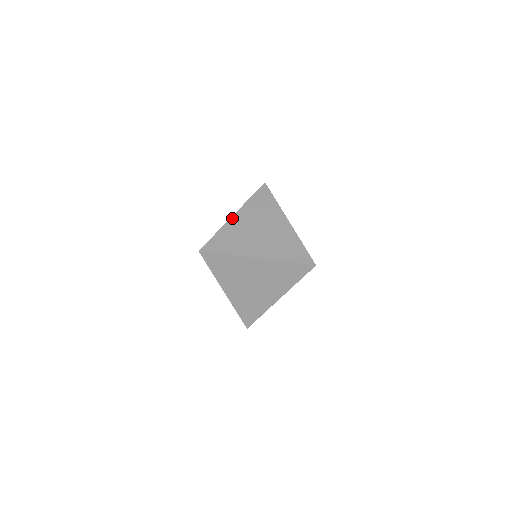
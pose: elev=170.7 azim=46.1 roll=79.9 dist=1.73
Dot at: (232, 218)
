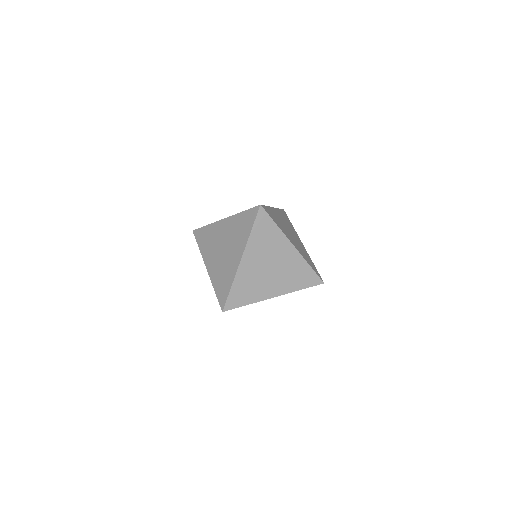
Dot at: occluded
